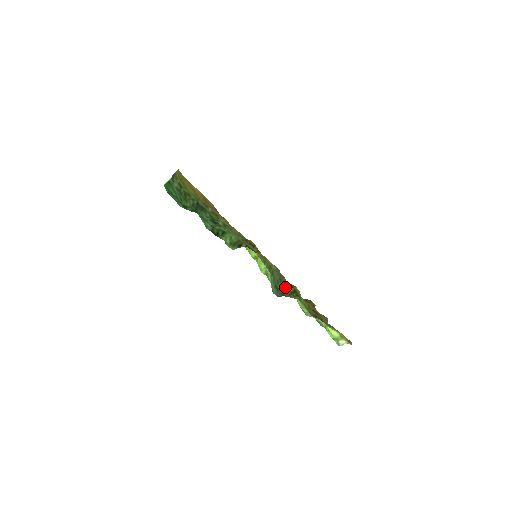
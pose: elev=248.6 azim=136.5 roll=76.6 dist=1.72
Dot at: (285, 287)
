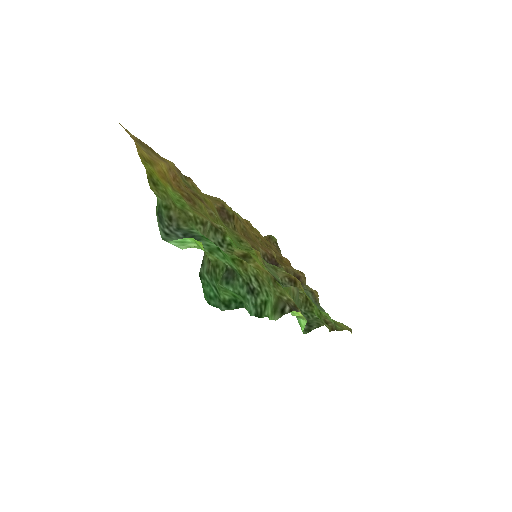
Dot at: (300, 301)
